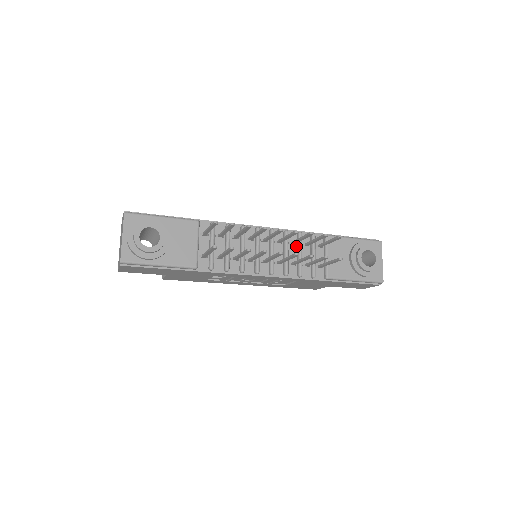
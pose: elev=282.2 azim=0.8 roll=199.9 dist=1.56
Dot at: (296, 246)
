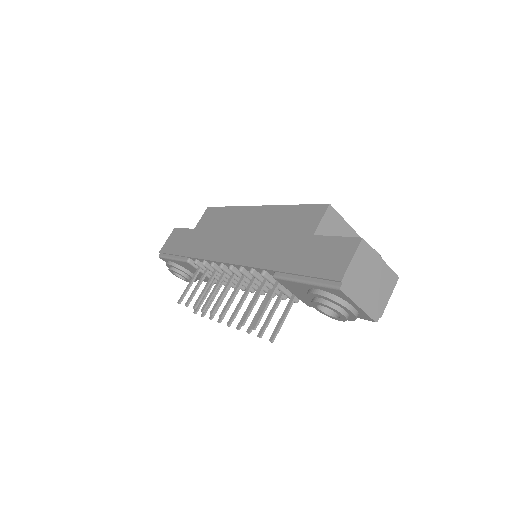
Dot at: occluded
